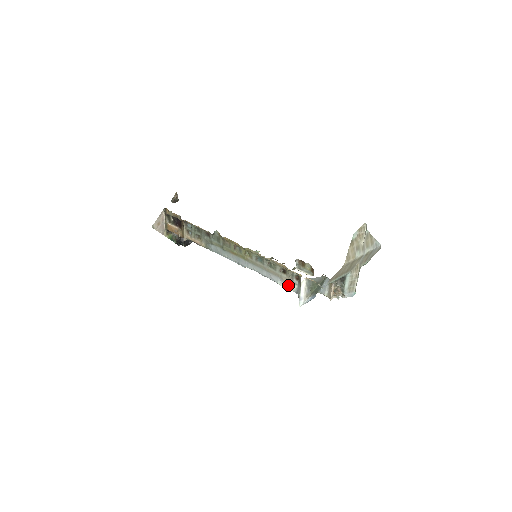
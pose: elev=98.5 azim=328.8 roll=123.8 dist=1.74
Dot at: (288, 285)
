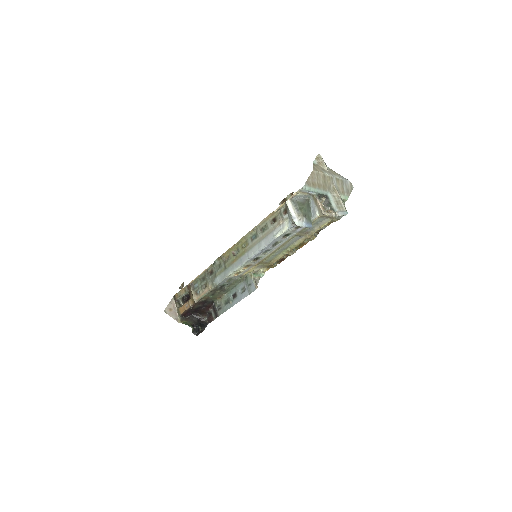
Dot at: (282, 227)
